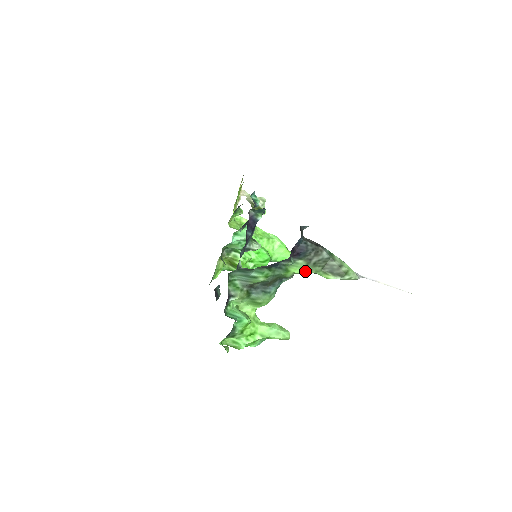
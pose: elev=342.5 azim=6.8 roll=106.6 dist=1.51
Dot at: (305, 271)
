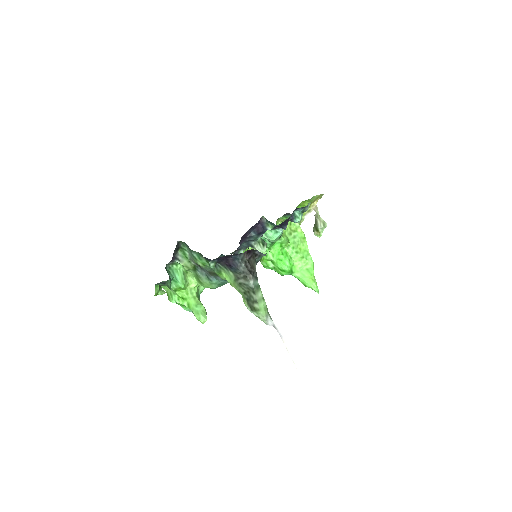
Dot at: (232, 284)
